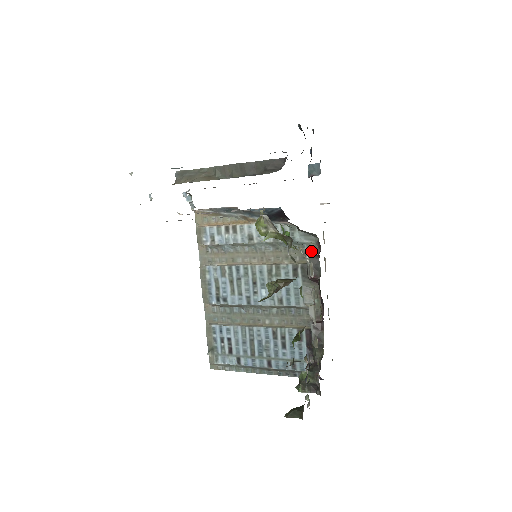
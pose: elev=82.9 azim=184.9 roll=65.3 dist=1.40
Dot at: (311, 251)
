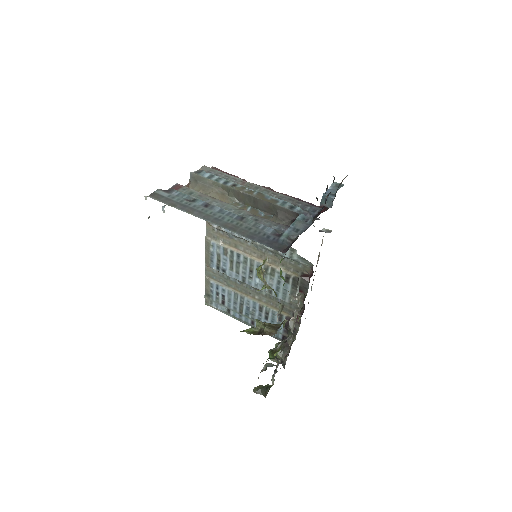
Dot at: (305, 270)
